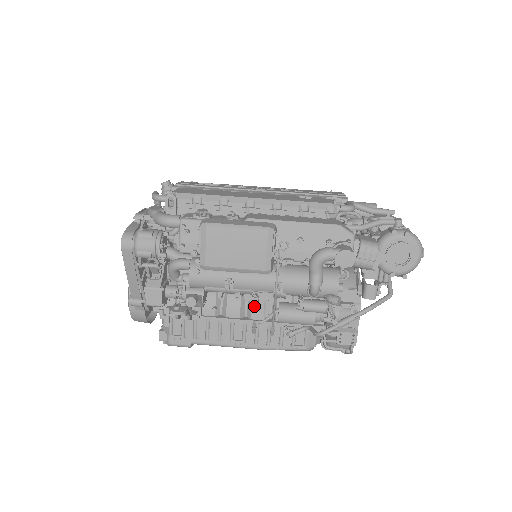
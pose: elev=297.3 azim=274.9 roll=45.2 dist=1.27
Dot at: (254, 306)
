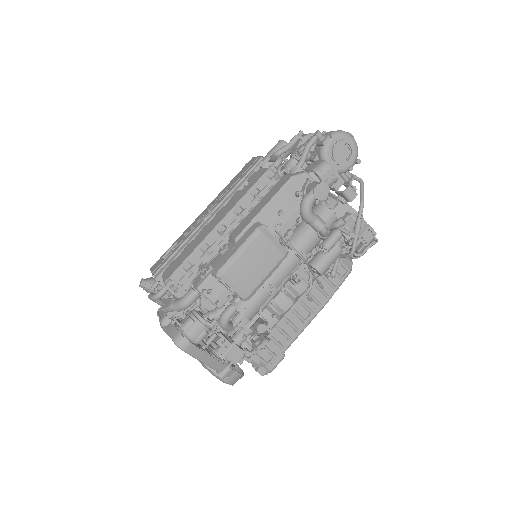
Dot at: (293, 285)
